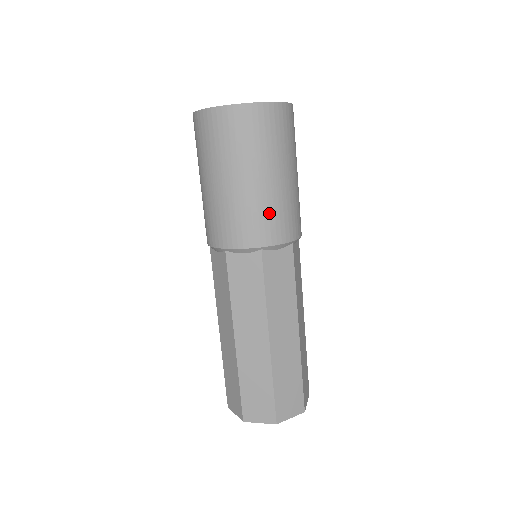
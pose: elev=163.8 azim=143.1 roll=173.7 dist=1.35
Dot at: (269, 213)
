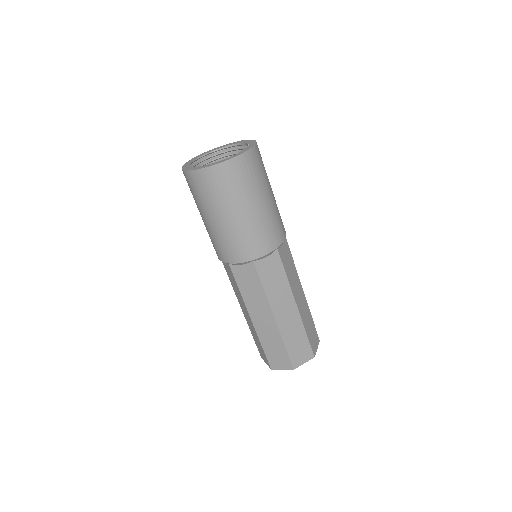
Dot at: (275, 222)
